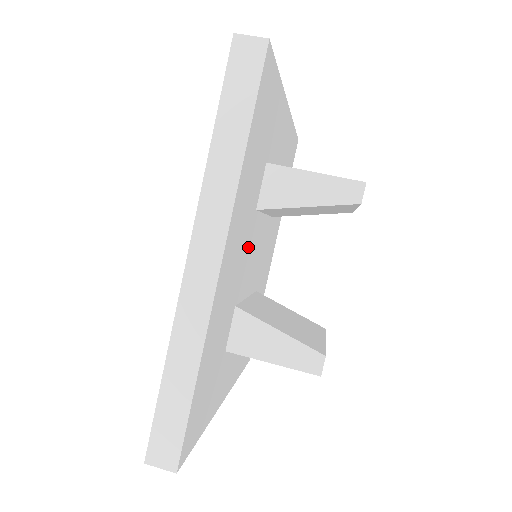
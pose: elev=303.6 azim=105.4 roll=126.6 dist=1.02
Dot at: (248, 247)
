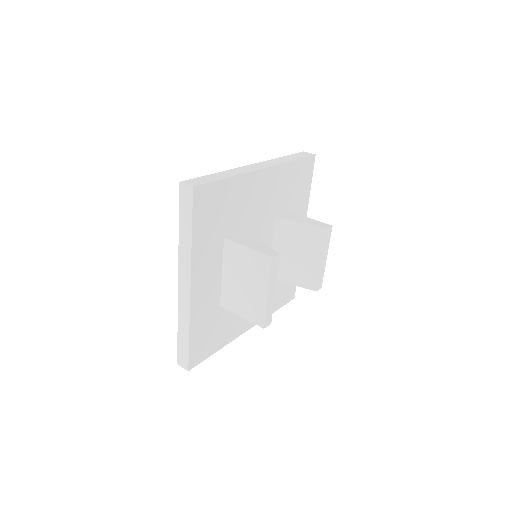
Dot at: (263, 223)
